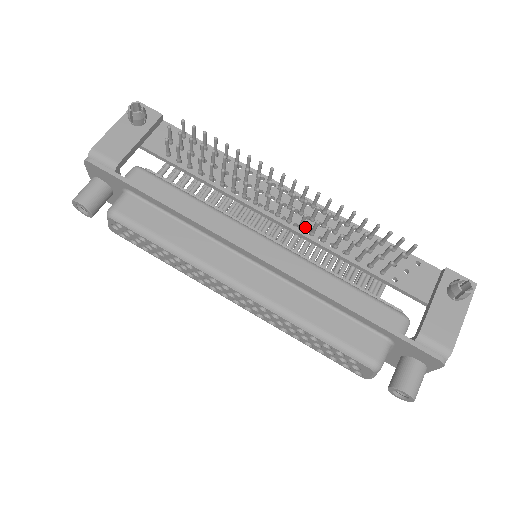
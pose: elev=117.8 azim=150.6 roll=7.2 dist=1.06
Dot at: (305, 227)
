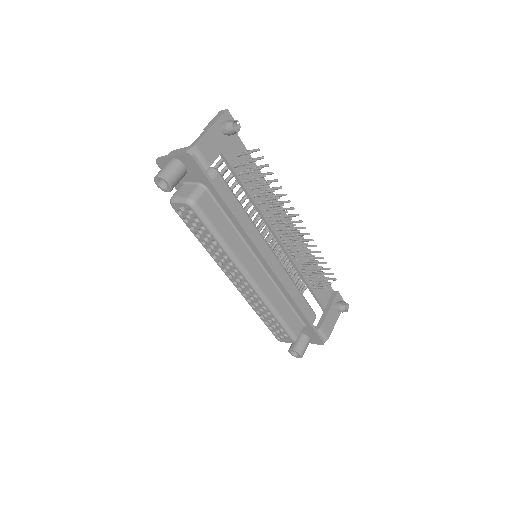
Dot at: occluded
